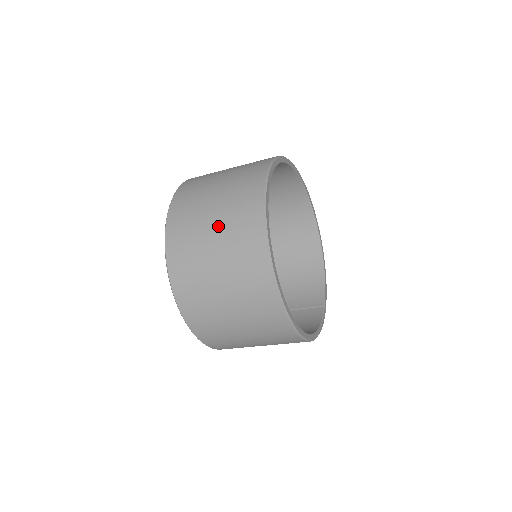
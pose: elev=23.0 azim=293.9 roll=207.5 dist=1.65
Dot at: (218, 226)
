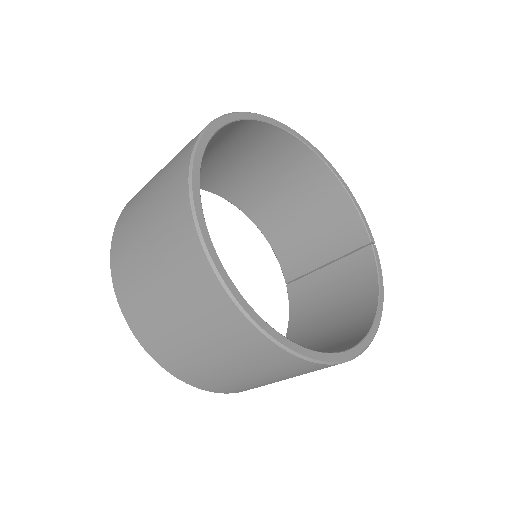
Dot at: (184, 320)
